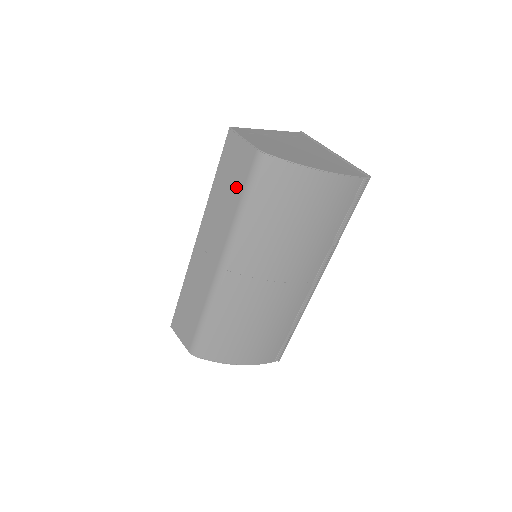
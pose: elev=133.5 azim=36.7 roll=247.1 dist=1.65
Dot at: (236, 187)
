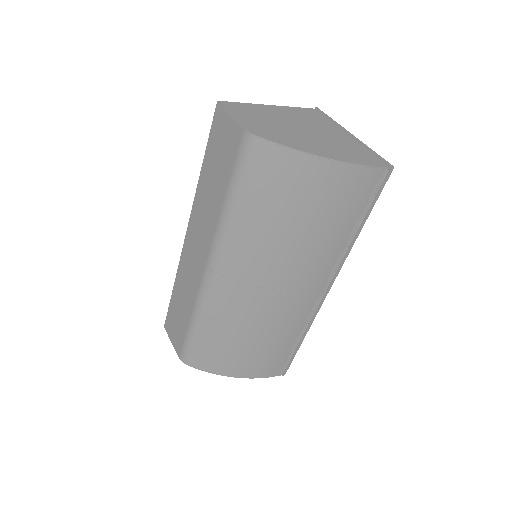
Dot at: (223, 175)
